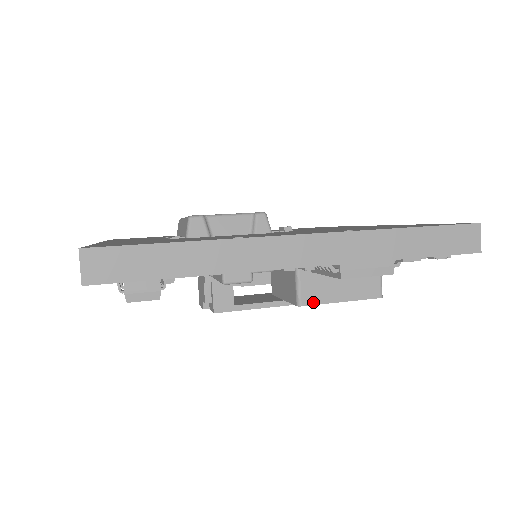
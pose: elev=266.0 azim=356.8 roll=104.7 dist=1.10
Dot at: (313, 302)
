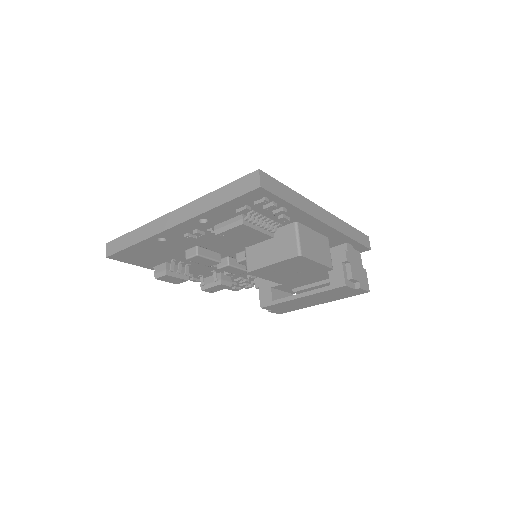
Dot at: (254, 268)
